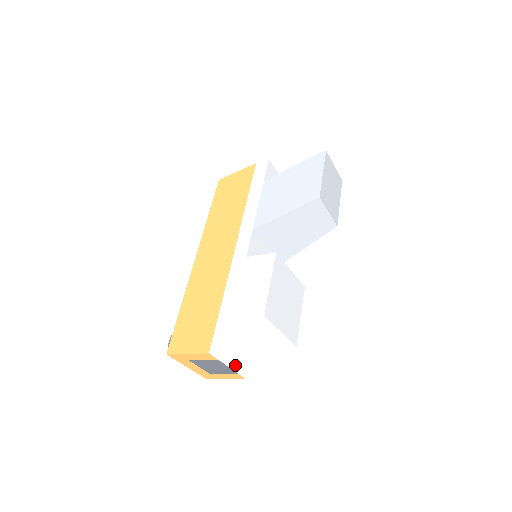
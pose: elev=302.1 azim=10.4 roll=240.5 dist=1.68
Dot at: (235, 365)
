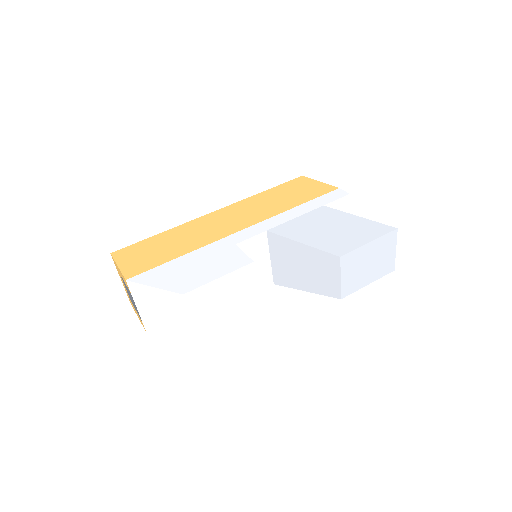
Dot at: (143, 312)
